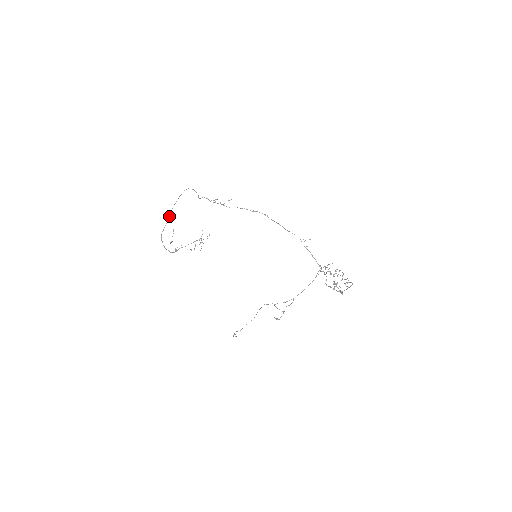
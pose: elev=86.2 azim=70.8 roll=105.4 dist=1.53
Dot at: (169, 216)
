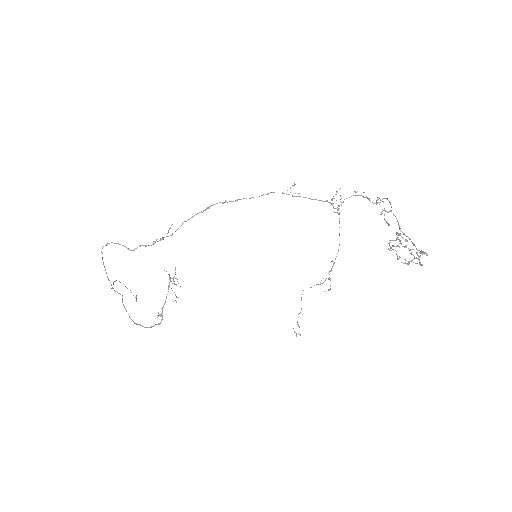
Dot at: occluded
